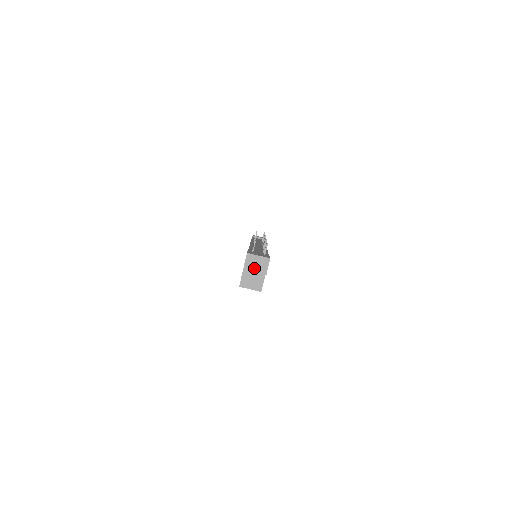
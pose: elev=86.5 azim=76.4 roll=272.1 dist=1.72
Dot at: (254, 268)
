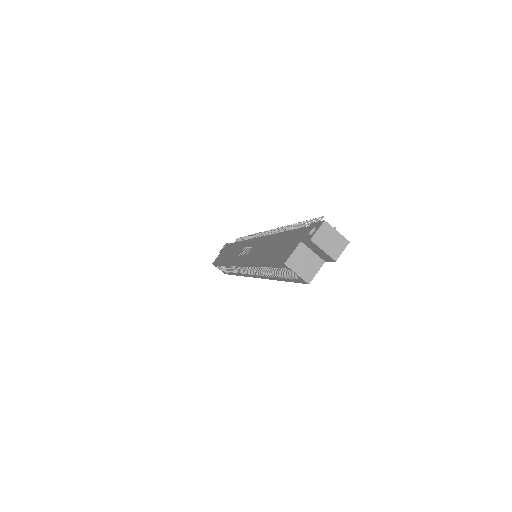
Dot at: (325, 244)
